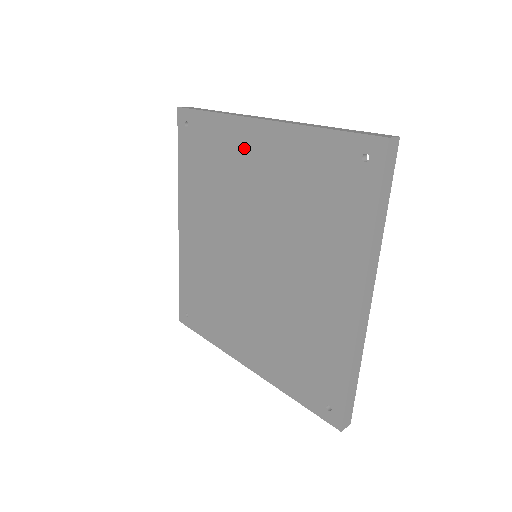
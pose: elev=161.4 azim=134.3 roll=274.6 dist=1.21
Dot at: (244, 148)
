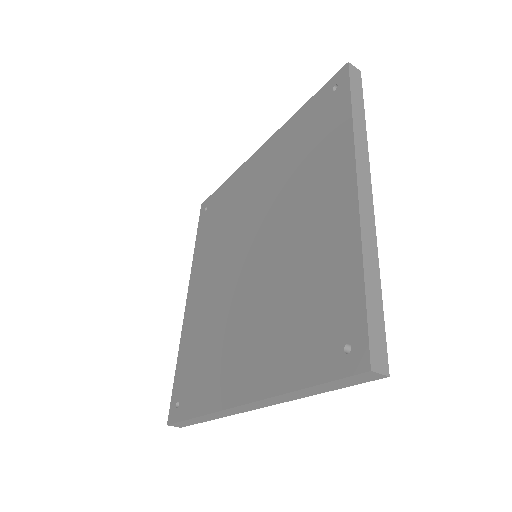
Dot at: (248, 177)
